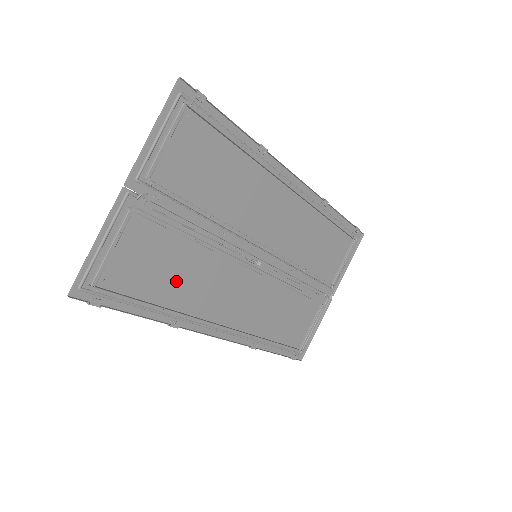
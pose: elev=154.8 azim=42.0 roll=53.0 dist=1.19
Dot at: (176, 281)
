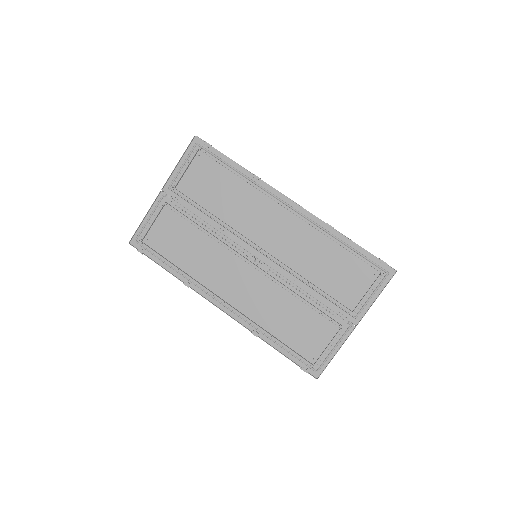
Dot at: (191, 255)
